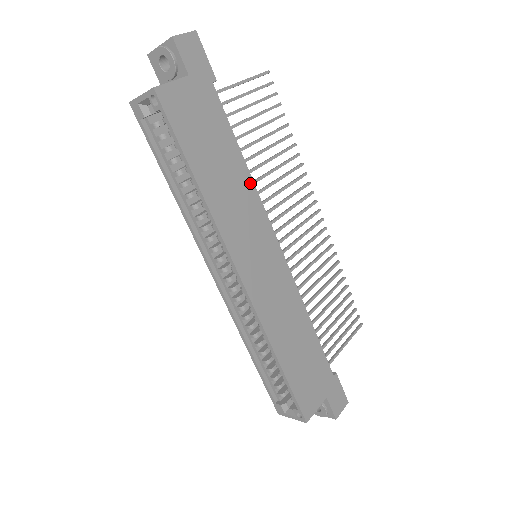
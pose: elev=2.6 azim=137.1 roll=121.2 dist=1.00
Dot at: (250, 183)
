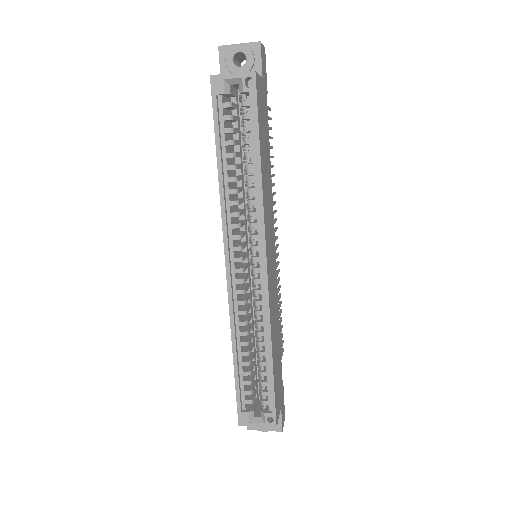
Dot at: (271, 187)
